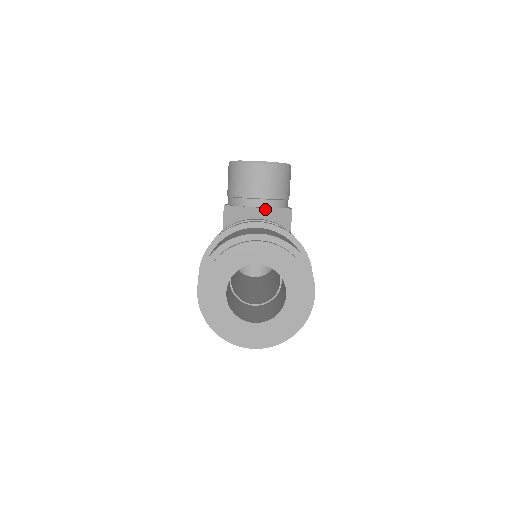
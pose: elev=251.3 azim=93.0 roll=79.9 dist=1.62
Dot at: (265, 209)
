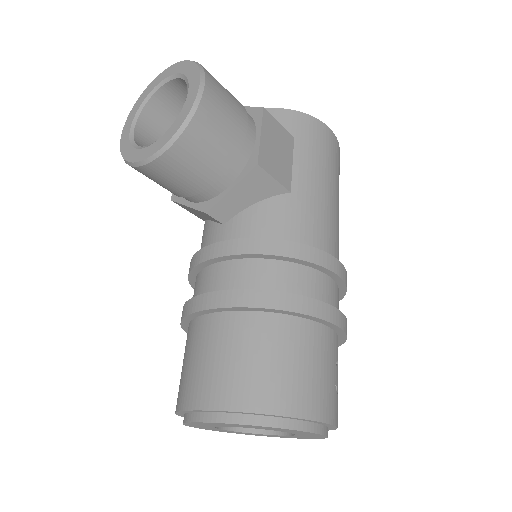
Dot at: (217, 205)
